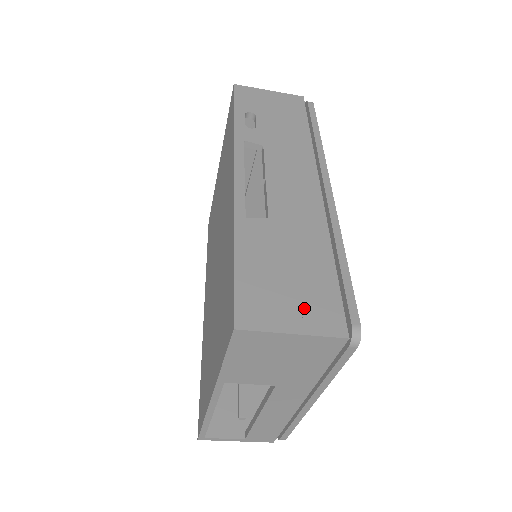
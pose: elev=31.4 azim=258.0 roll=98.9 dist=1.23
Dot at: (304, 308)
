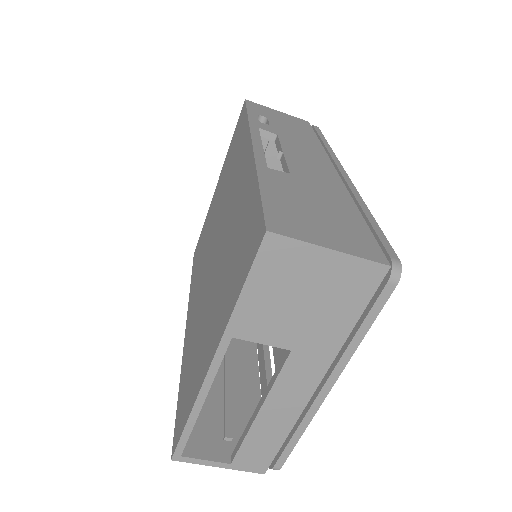
Dot at: (338, 235)
